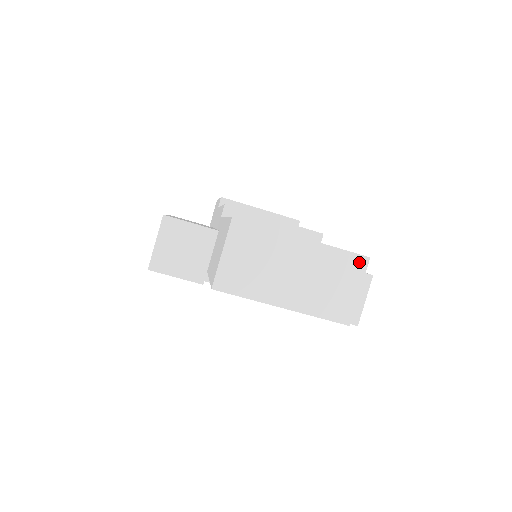
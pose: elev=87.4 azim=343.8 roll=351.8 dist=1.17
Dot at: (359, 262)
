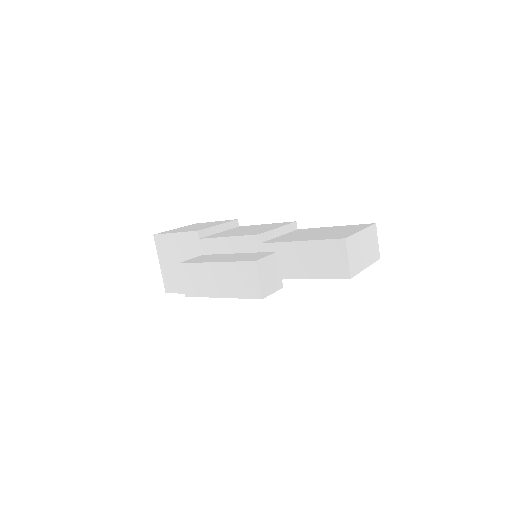
Dot at: (375, 228)
